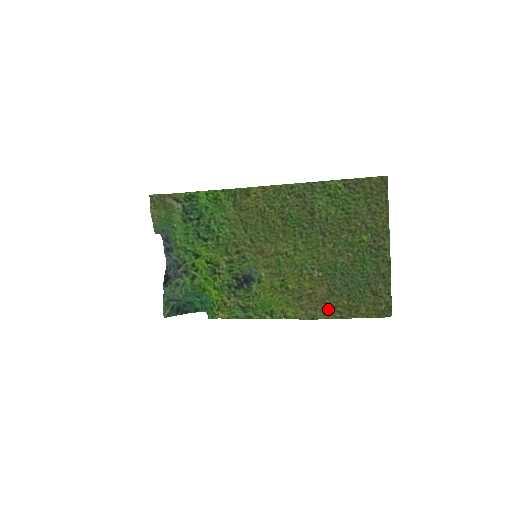
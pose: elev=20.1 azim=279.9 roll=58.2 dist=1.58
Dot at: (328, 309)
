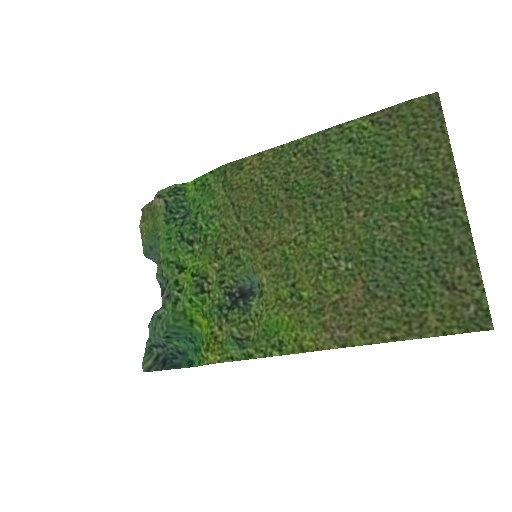
Dot at: (369, 326)
